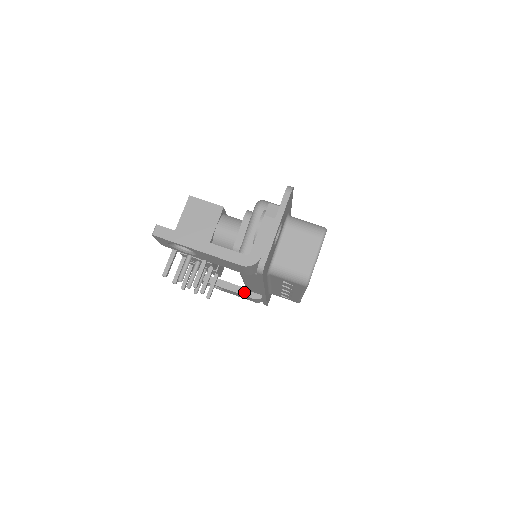
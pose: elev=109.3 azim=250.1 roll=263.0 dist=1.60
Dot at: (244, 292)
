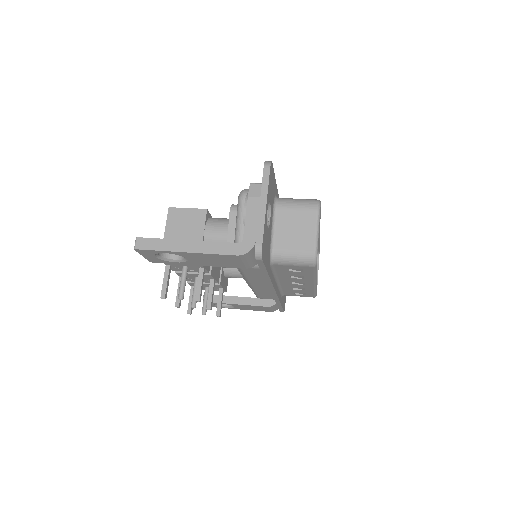
Dot at: (256, 302)
